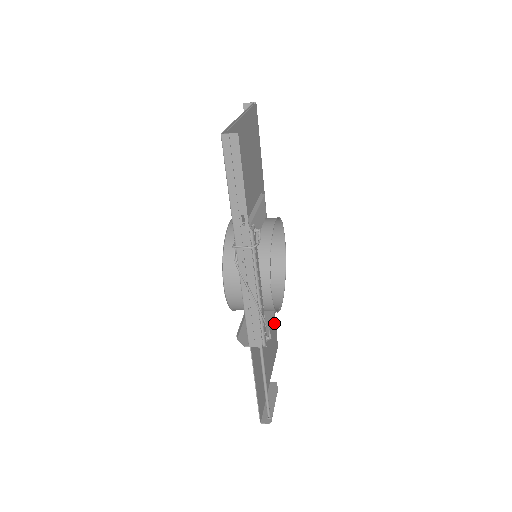
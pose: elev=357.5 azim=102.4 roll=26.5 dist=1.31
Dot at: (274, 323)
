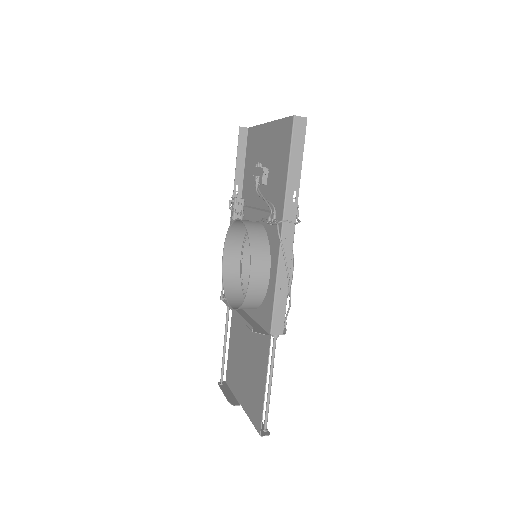
Dot at: (231, 349)
